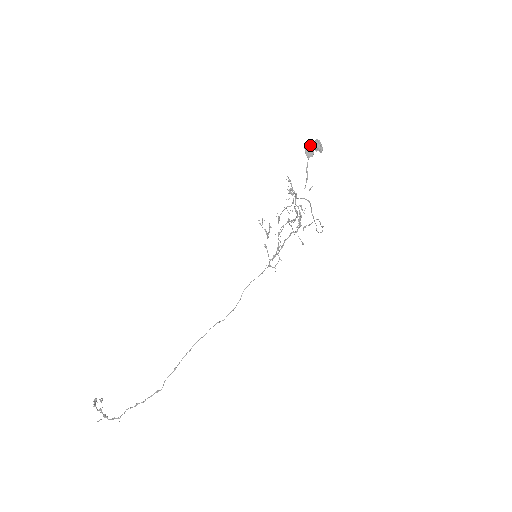
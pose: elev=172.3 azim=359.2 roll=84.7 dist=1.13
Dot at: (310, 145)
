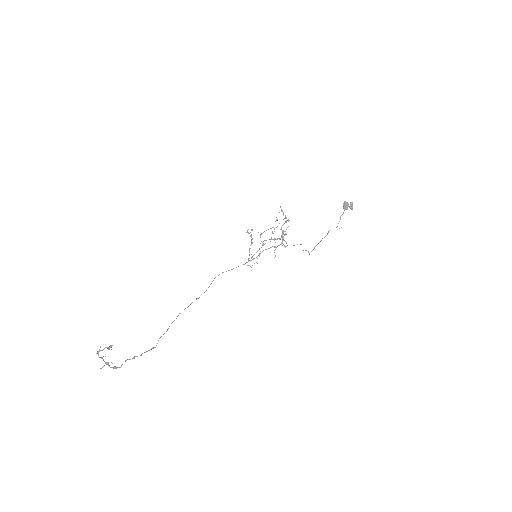
Dot at: (348, 203)
